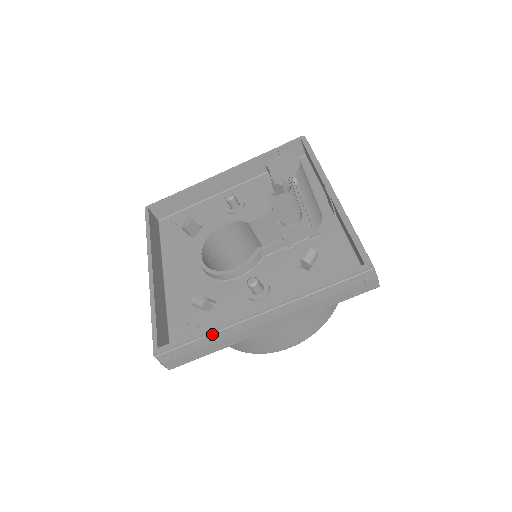
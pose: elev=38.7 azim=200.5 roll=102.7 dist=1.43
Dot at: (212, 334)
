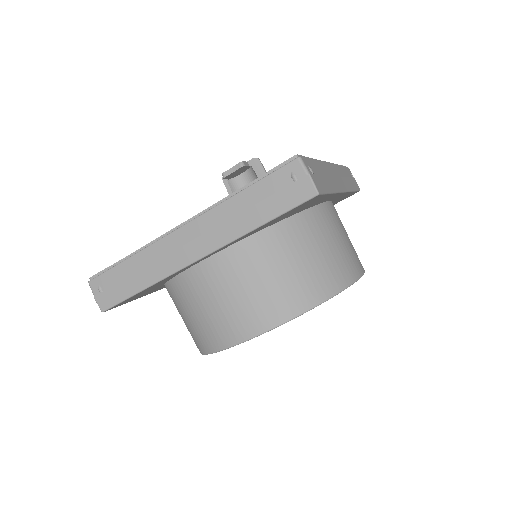
Dot at: (319, 161)
